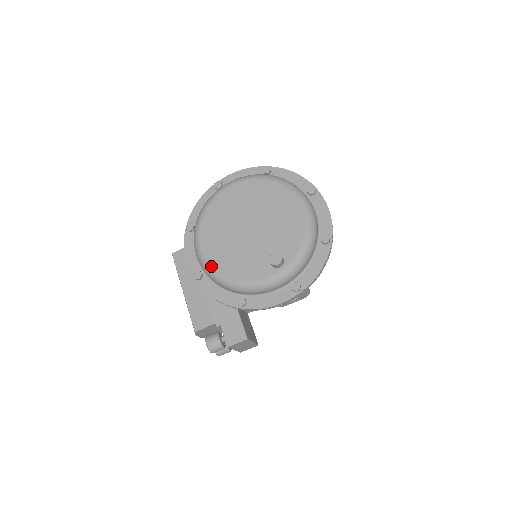
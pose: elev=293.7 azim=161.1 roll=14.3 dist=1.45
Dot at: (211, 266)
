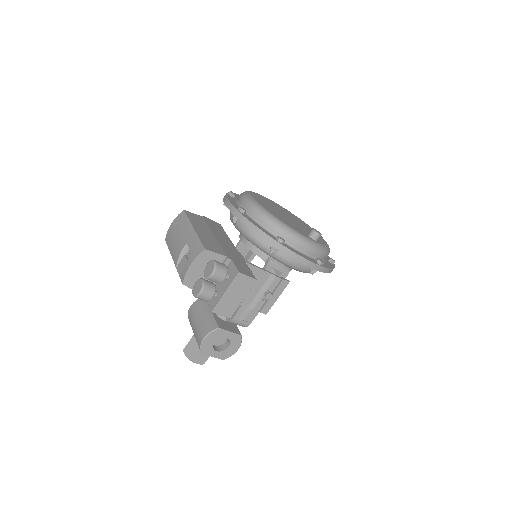
Dot at: (263, 207)
